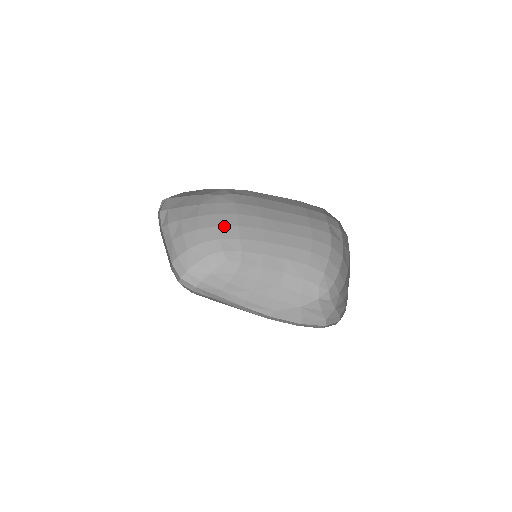
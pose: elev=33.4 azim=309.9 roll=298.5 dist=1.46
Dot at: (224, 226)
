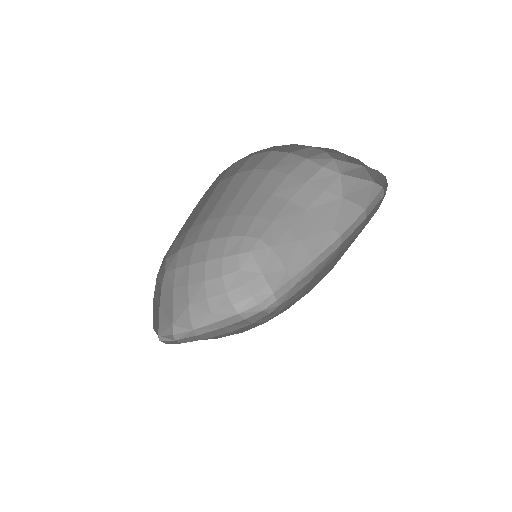
Dot at: (207, 254)
